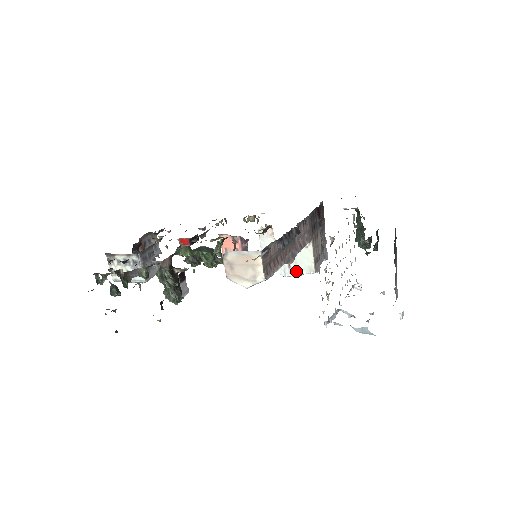
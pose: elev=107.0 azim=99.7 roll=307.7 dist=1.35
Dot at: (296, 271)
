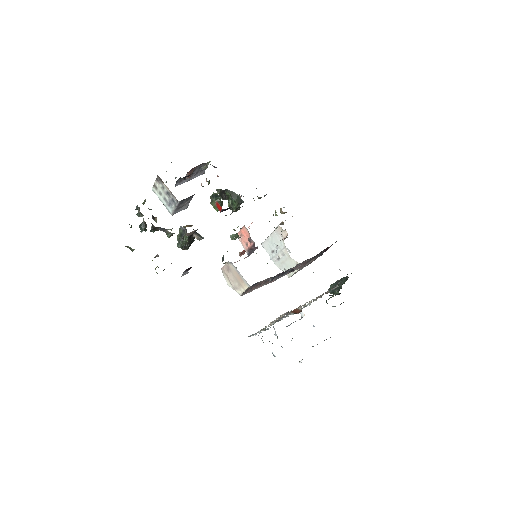
Dot at: (280, 265)
